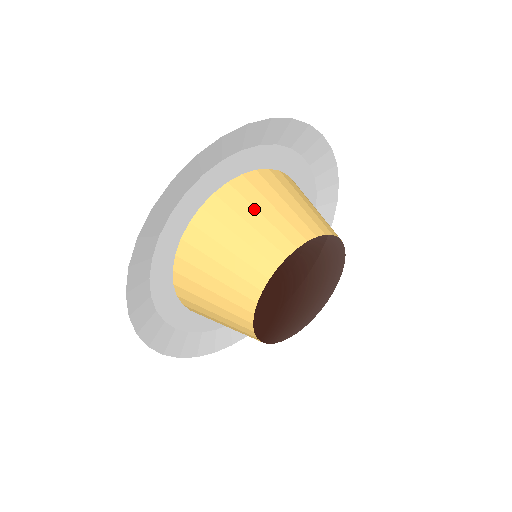
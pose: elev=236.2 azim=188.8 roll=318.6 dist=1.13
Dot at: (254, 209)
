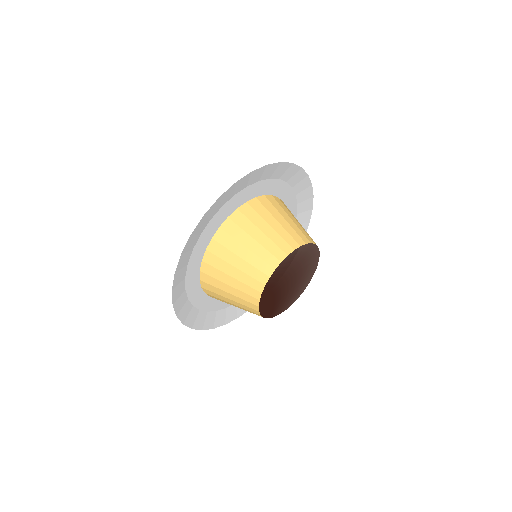
Dot at: (241, 245)
